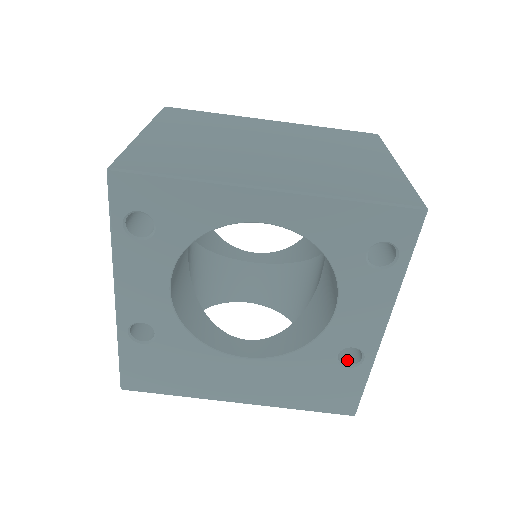
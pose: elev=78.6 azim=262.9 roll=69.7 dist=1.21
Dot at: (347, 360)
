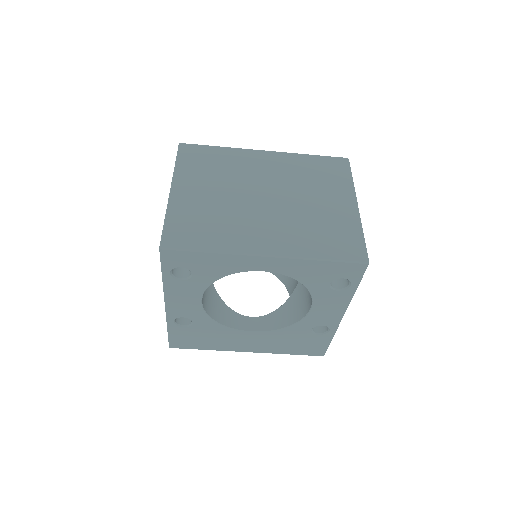
Dot at: (319, 329)
